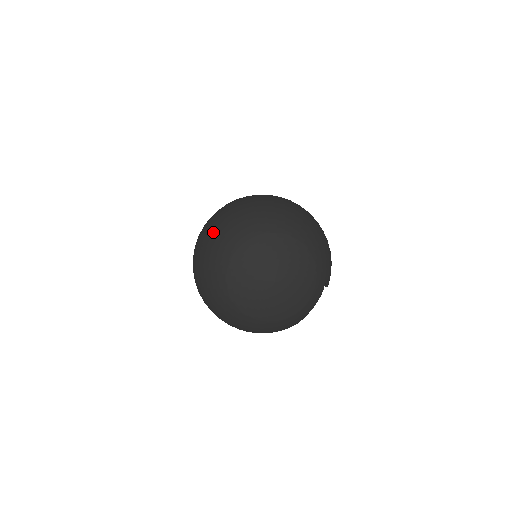
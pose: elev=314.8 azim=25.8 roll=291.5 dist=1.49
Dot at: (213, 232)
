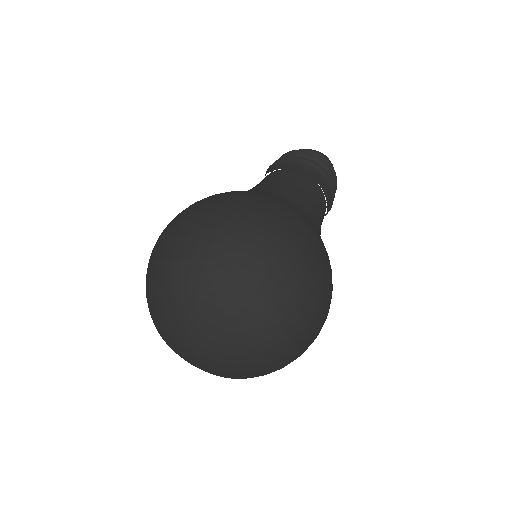
Dot at: (205, 242)
